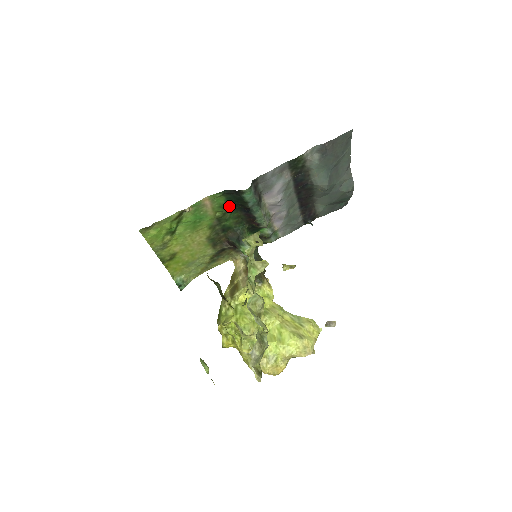
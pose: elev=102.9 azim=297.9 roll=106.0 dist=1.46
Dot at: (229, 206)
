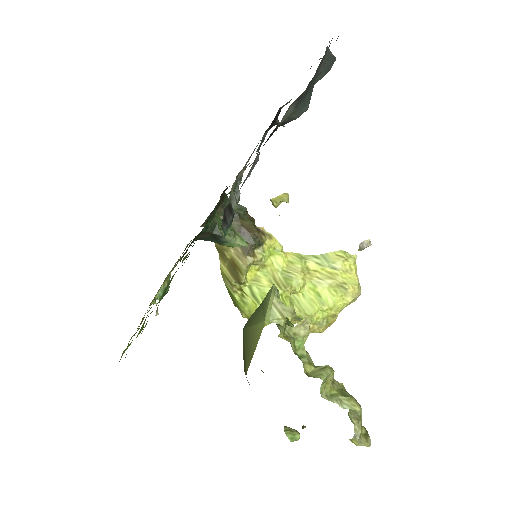
Dot at: occluded
